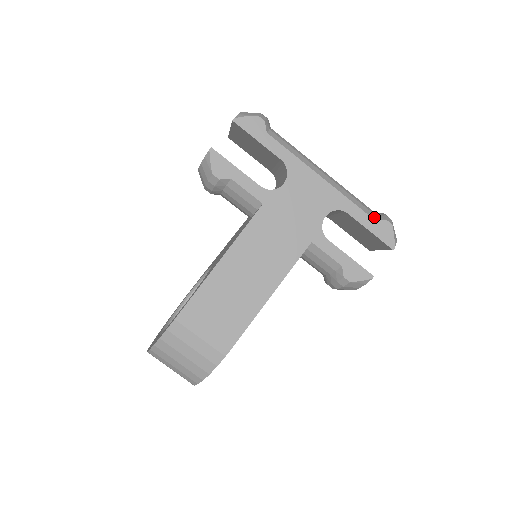
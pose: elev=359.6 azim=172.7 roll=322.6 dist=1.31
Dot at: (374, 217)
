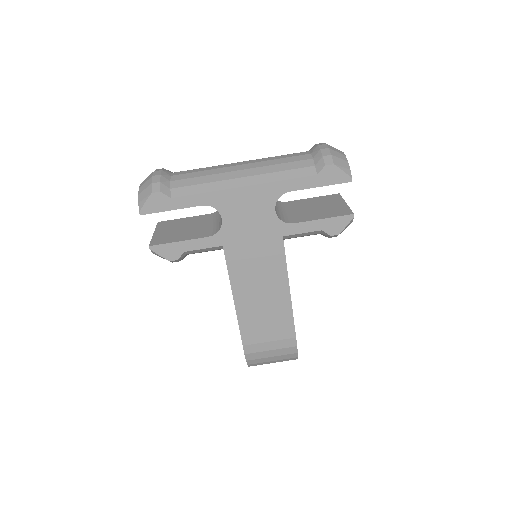
Dot at: (313, 171)
